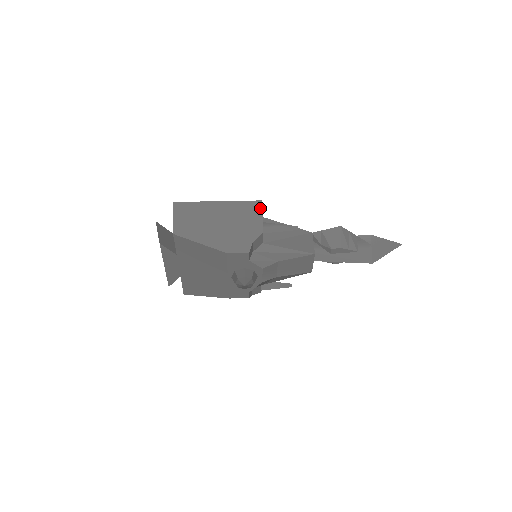
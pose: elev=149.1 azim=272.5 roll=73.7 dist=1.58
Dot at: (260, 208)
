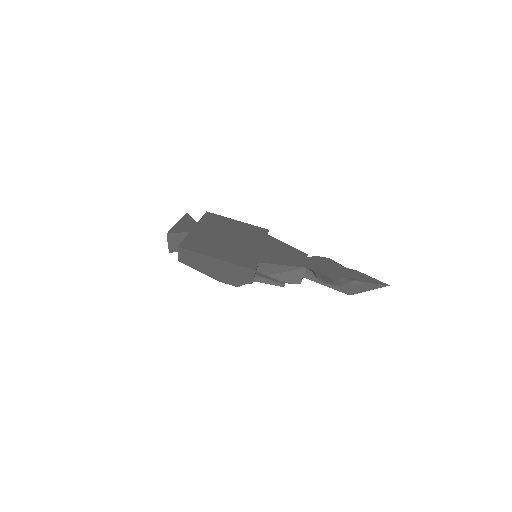
Dot at: (253, 273)
